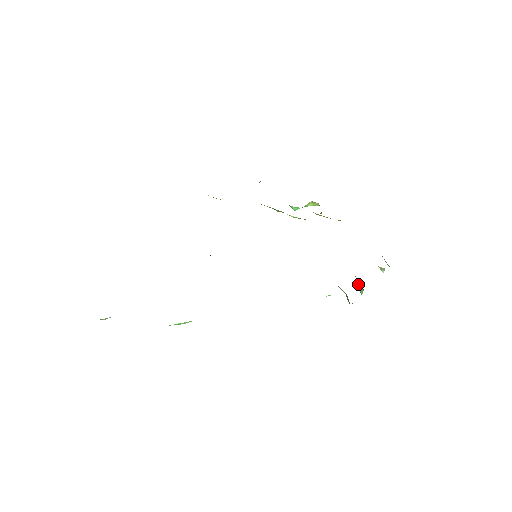
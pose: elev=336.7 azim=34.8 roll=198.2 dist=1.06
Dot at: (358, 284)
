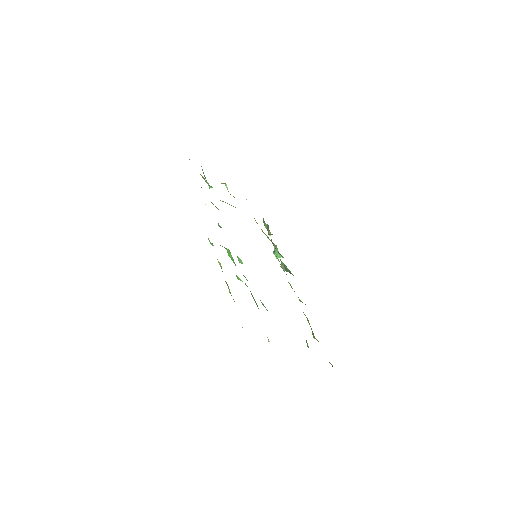
Dot at: (279, 254)
